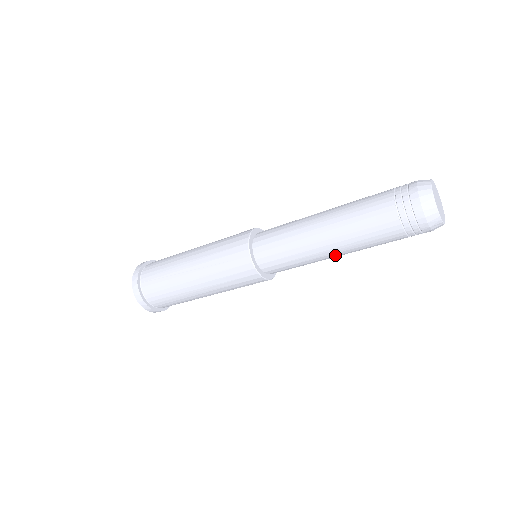
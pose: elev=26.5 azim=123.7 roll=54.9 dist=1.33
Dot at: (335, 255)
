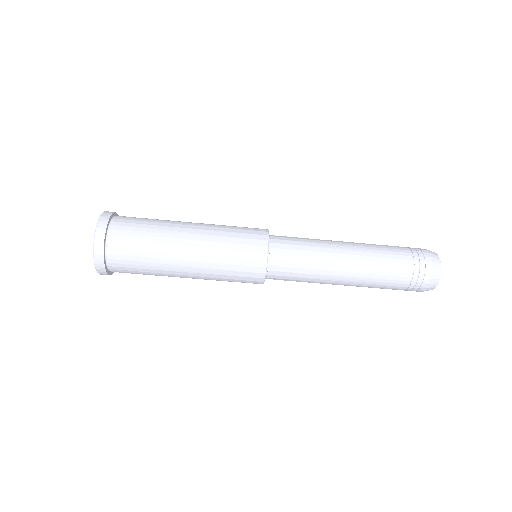
Dot at: (341, 283)
